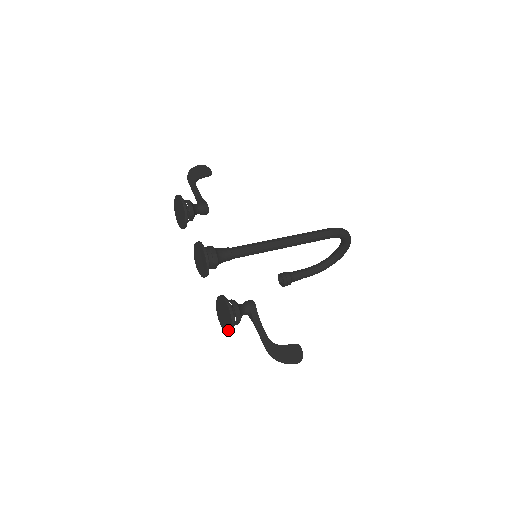
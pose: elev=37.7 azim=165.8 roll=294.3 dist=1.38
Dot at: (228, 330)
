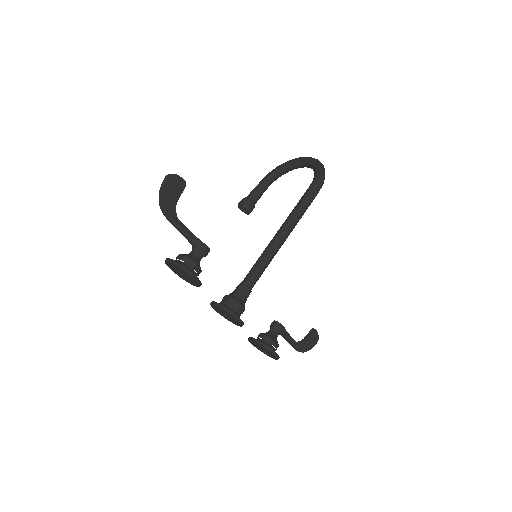
Dot at: (267, 355)
